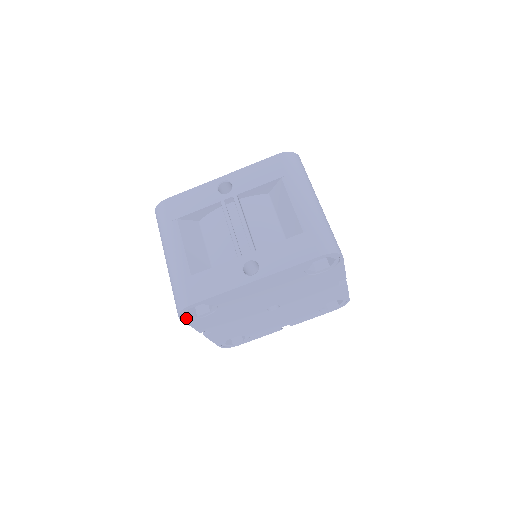
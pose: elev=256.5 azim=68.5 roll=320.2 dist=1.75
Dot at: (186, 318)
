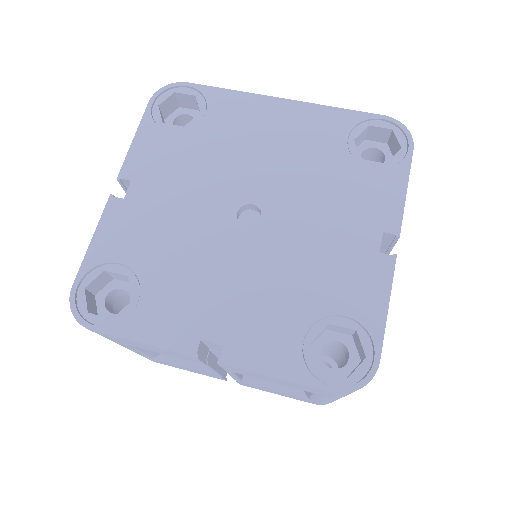
Dot at: (151, 113)
